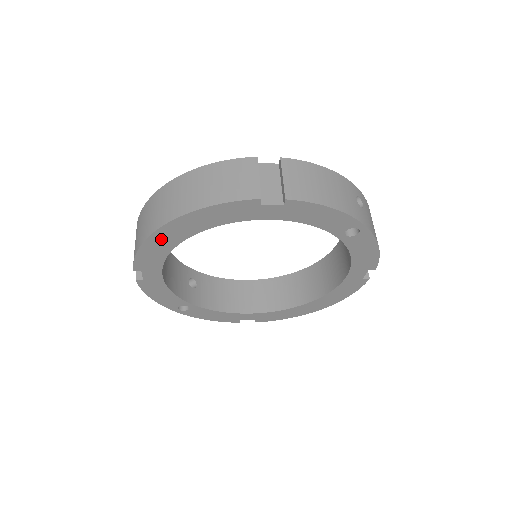
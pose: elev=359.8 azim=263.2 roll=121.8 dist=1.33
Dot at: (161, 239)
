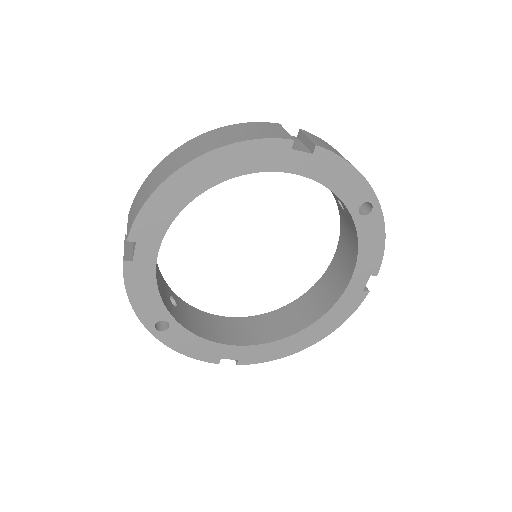
Dot at: (177, 187)
